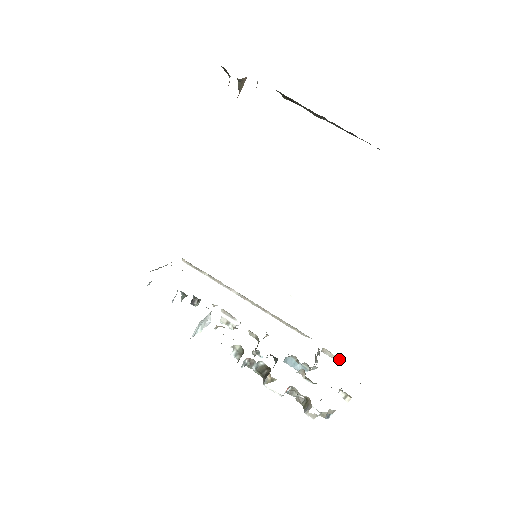
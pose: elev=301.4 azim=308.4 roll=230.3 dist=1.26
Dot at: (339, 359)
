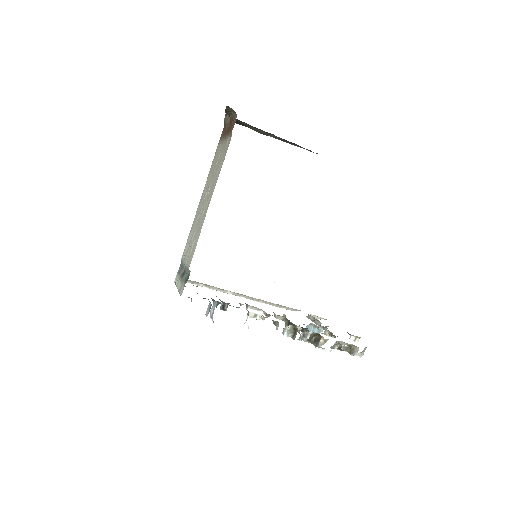
Dot at: occluded
